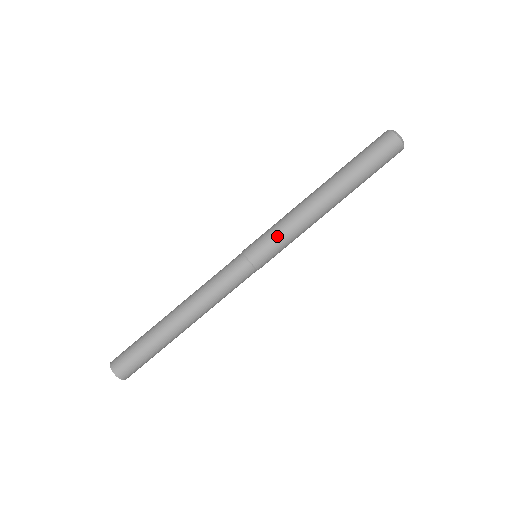
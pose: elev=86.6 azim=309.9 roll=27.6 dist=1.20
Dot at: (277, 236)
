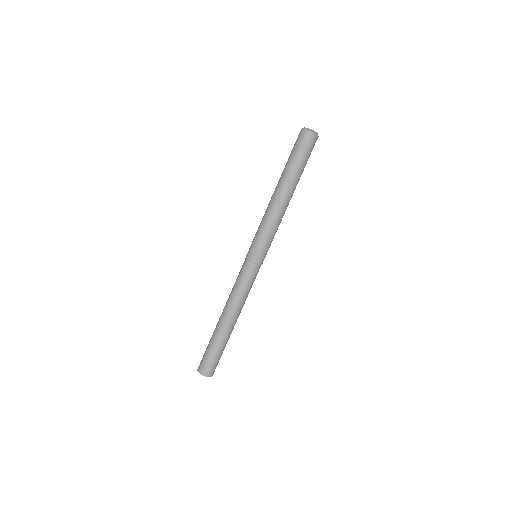
Dot at: (270, 240)
